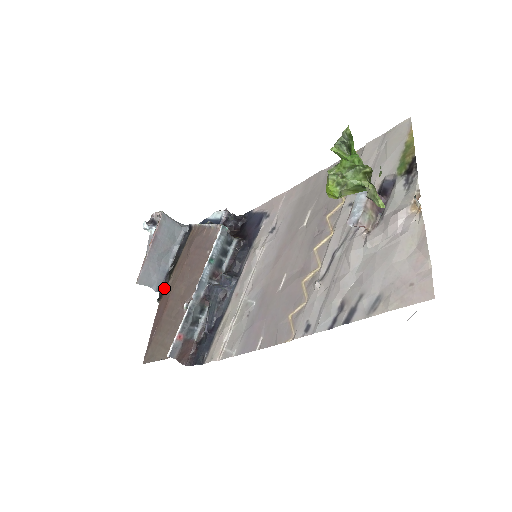
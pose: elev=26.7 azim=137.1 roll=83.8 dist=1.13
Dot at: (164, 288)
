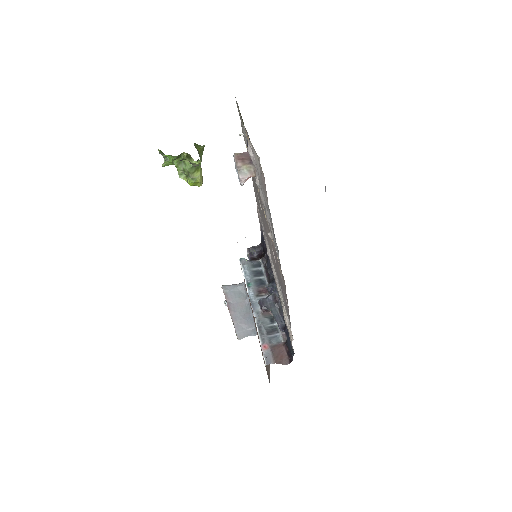
Dot at: occluded
